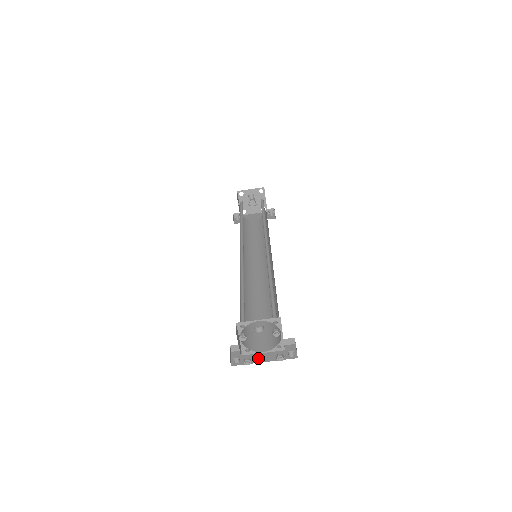
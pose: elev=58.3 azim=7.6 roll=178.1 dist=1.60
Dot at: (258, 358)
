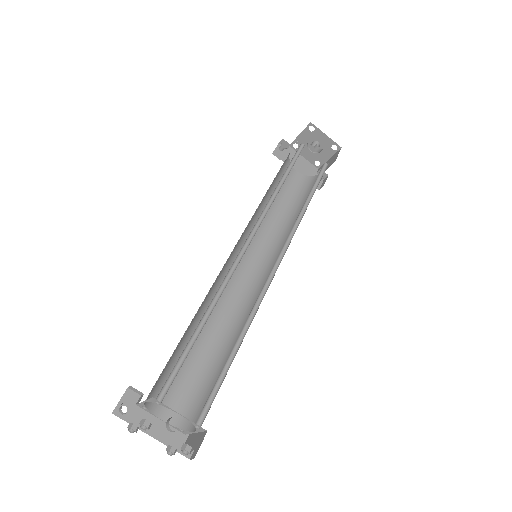
Dot at: occluded
